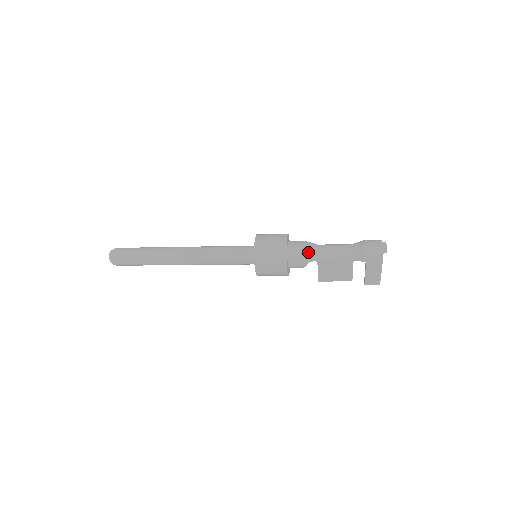
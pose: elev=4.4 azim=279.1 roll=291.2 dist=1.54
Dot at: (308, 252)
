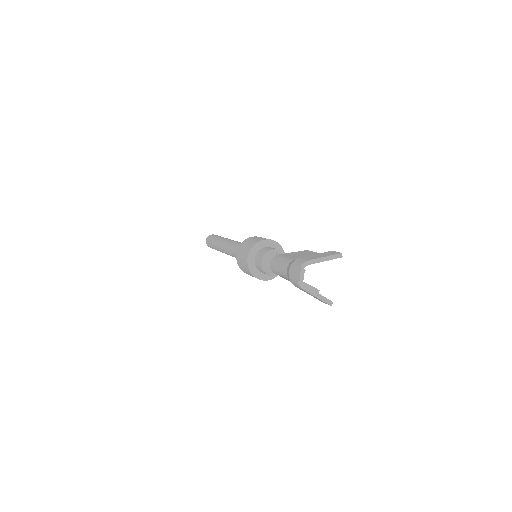
Dot at: (263, 265)
